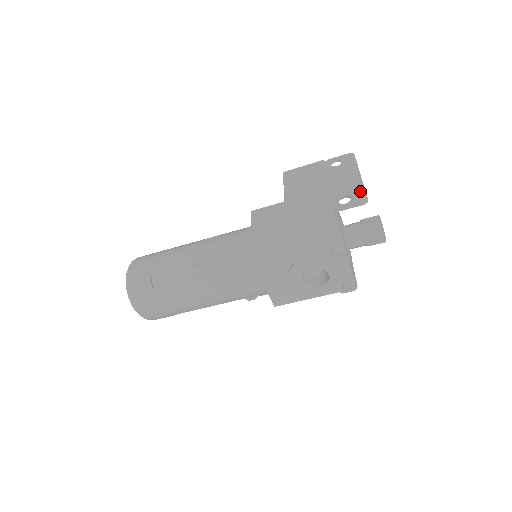
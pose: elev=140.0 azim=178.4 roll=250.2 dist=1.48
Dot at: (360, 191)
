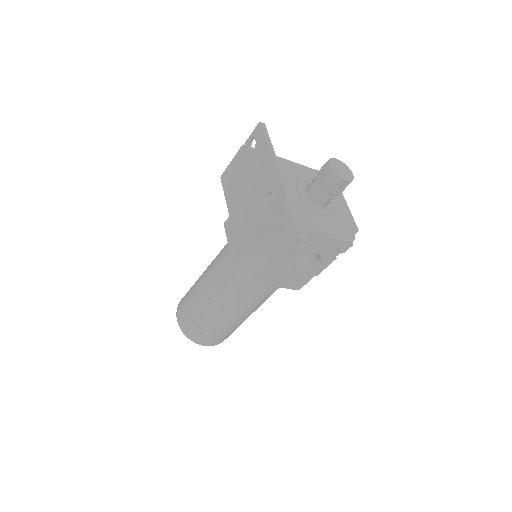
Dot at: (277, 183)
